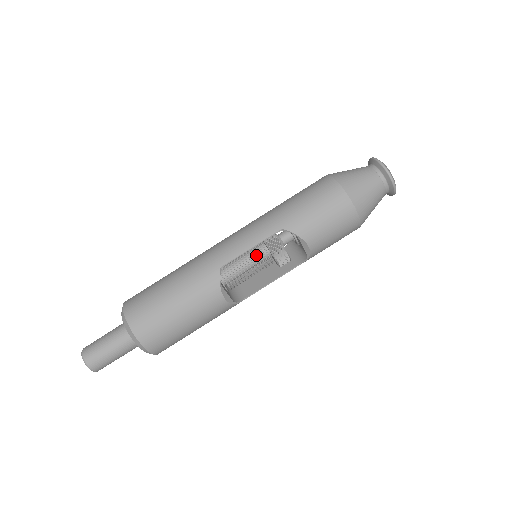
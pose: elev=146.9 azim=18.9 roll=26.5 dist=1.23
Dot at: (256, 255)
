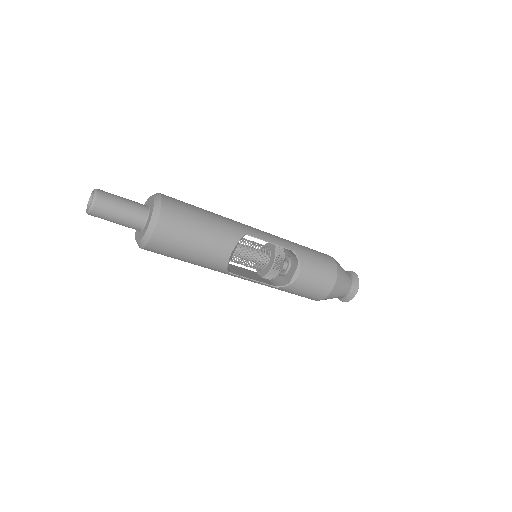
Dot at: occluded
